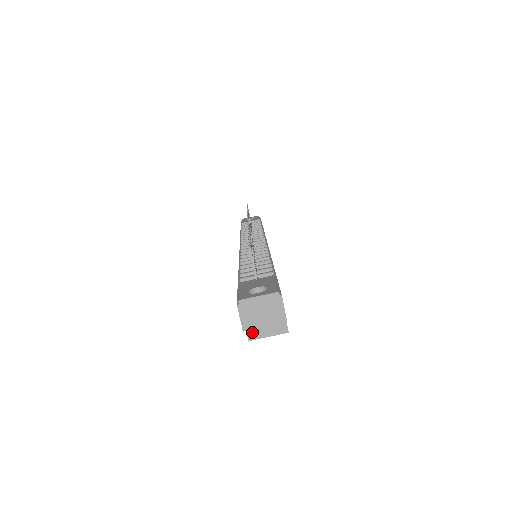
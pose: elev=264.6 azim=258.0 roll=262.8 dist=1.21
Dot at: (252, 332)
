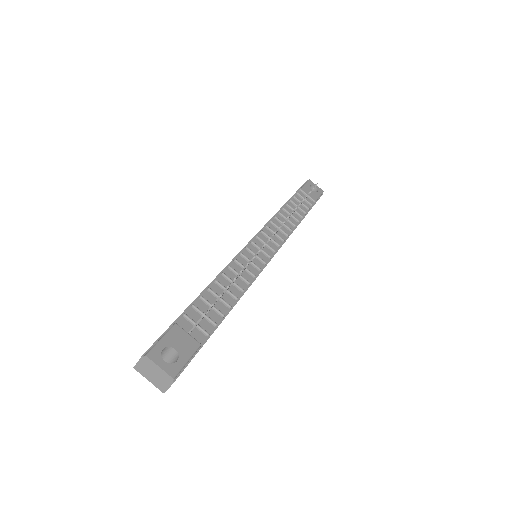
Dot at: occluded
